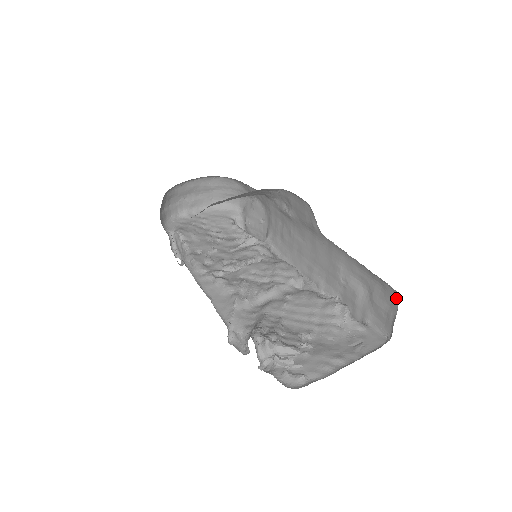
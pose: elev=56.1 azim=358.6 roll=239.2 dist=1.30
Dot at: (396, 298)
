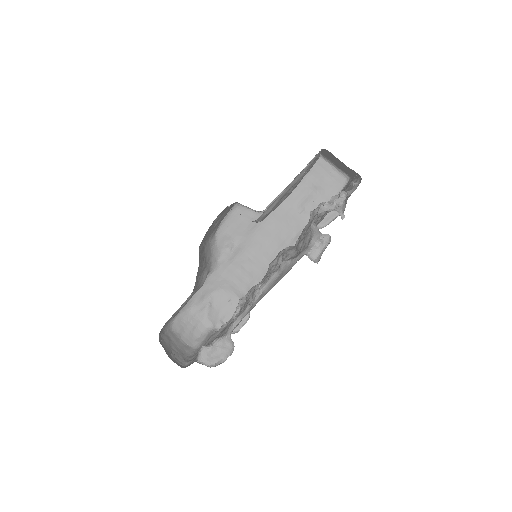
Dot at: (320, 161)
